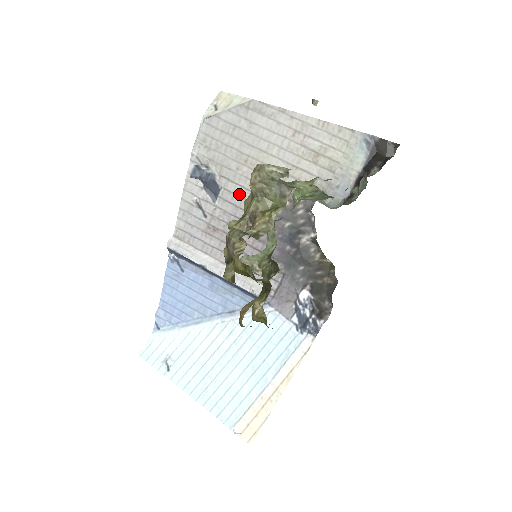
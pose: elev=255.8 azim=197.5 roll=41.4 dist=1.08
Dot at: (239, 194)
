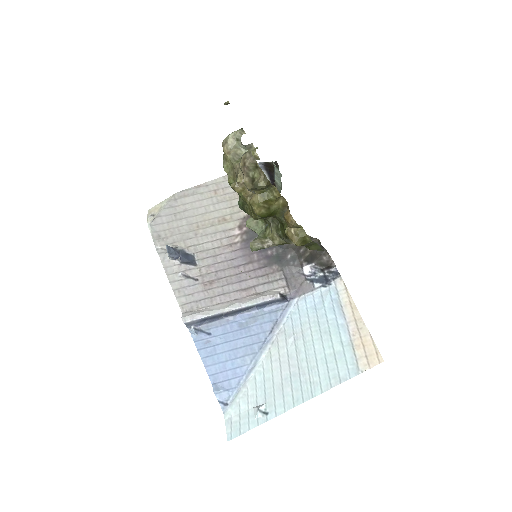
Dot at: (209, 248)
